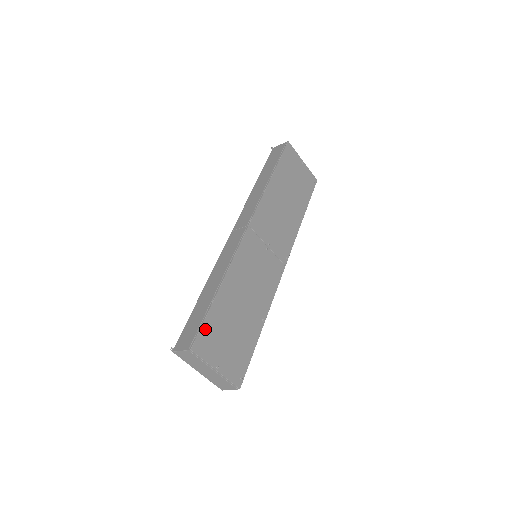
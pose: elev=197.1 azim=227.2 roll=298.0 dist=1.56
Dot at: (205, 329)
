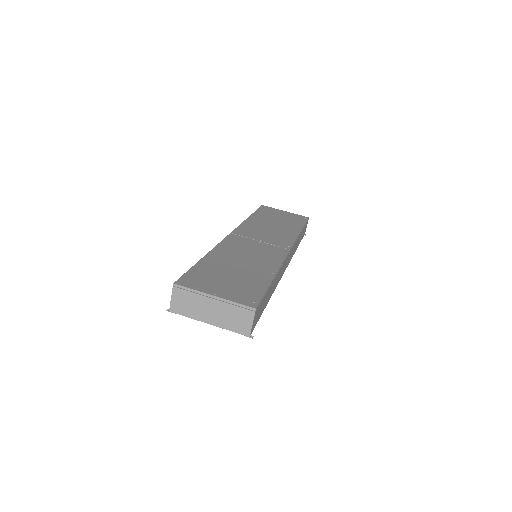
Dot at: (191, 275)
